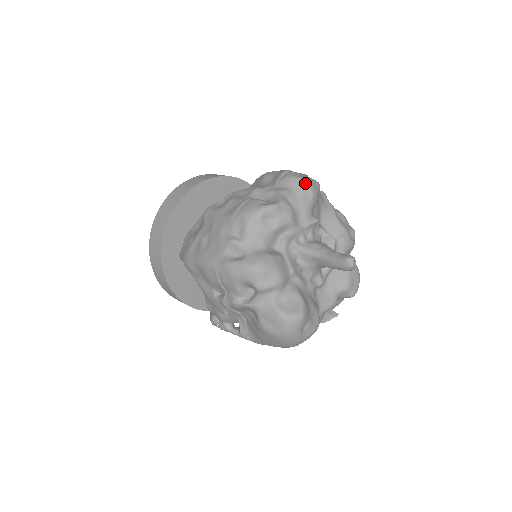
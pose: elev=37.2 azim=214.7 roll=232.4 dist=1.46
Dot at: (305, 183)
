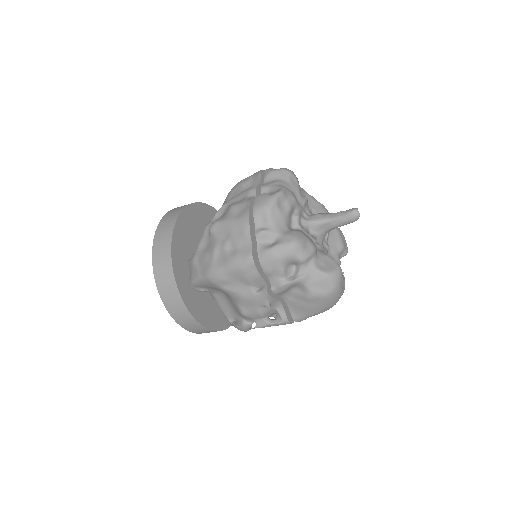
Dot at: (287, 171)
